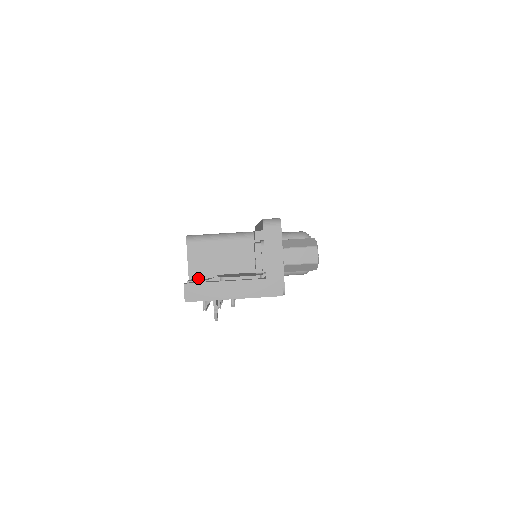
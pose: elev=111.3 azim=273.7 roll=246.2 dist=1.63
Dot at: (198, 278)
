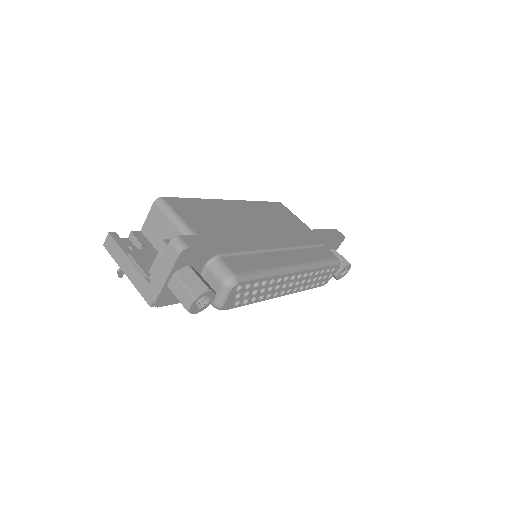
Dot at: (145, 236)
